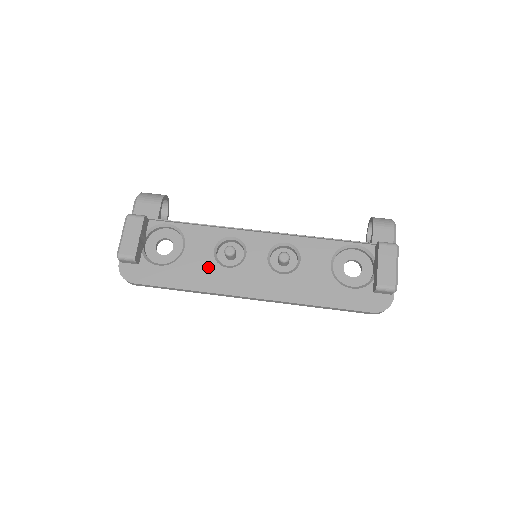
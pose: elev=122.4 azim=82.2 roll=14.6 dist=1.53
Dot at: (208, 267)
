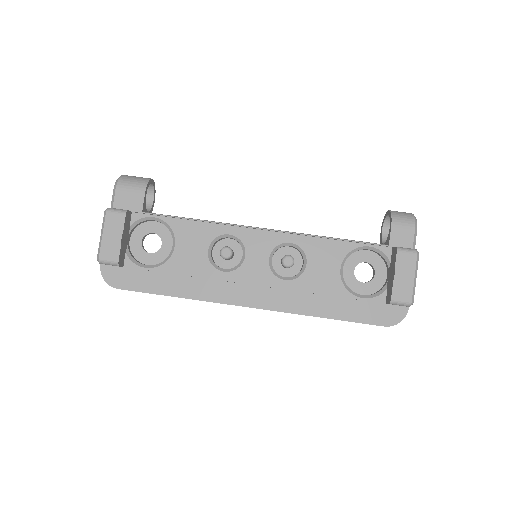
Dot at: (202, 271)
